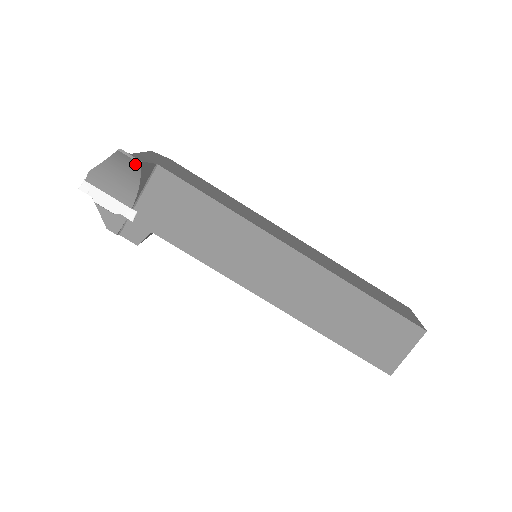
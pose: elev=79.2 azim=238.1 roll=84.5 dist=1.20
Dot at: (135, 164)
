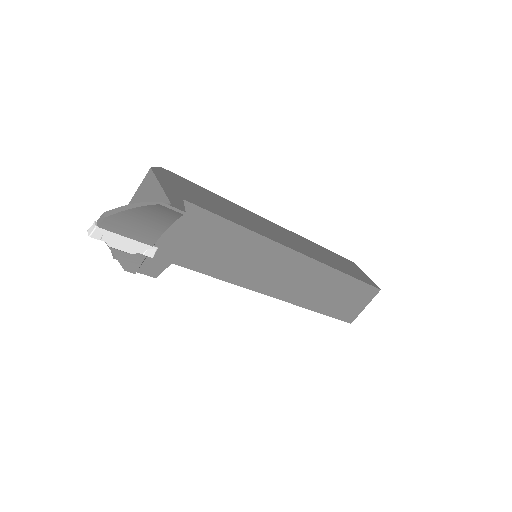
Dot at: (175, 214)
